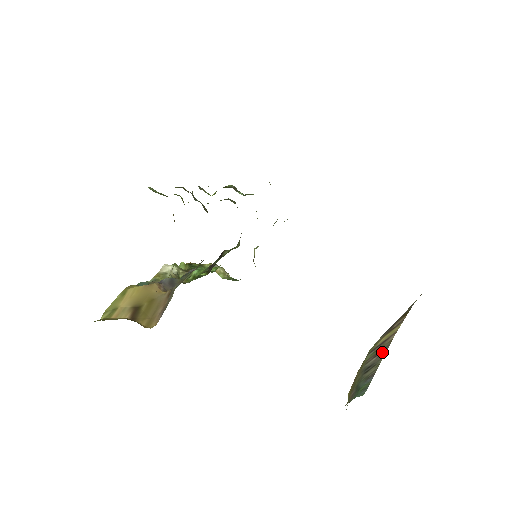
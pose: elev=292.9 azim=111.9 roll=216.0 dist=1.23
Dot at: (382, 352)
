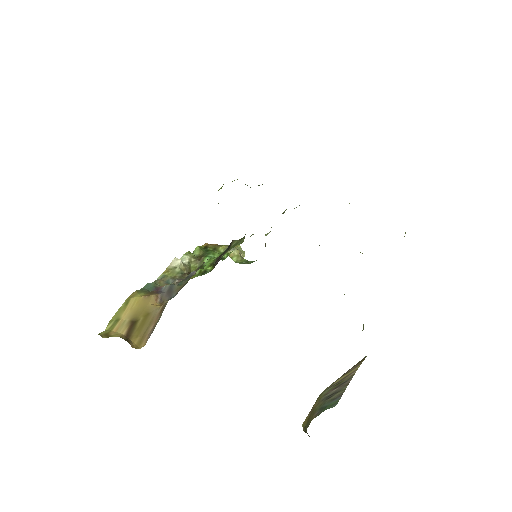
Dot at: (345, 383)
